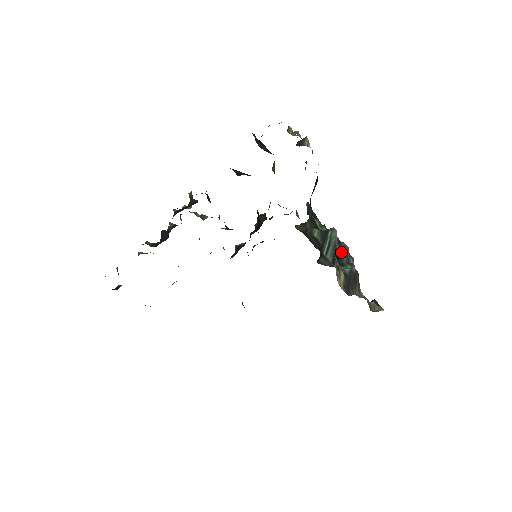
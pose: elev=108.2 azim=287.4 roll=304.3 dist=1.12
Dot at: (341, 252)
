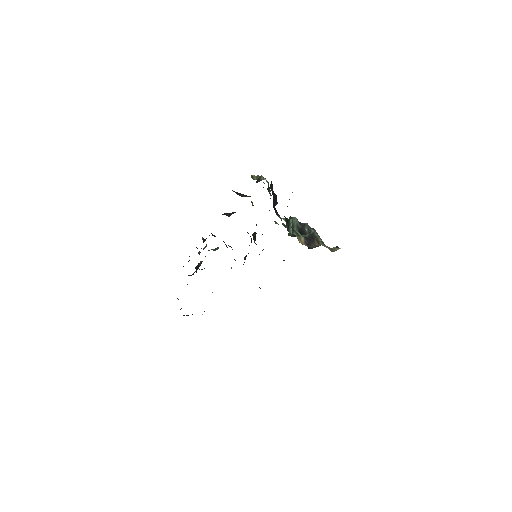
Dot at: (303, 228)
